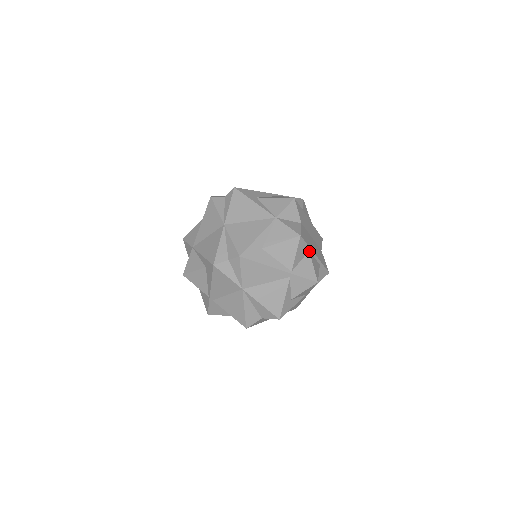
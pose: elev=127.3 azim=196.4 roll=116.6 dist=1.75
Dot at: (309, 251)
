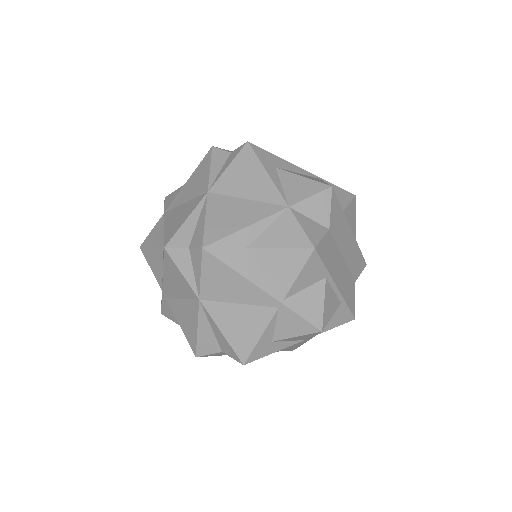
Dot at: (326, 277)
